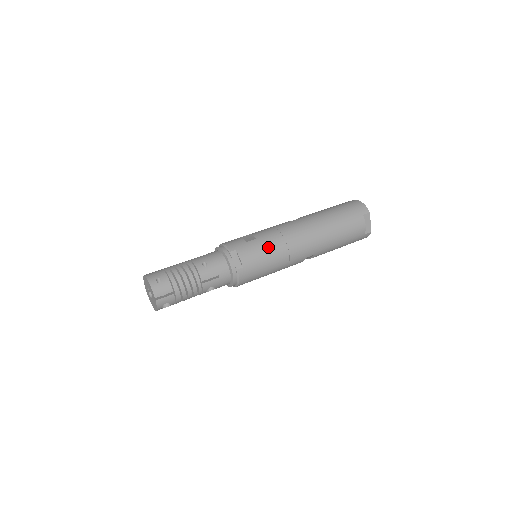
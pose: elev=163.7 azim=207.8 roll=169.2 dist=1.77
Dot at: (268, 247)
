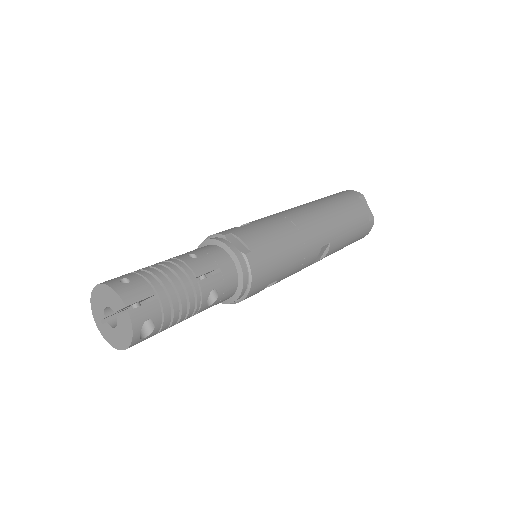
Dot at: (272, 227)
